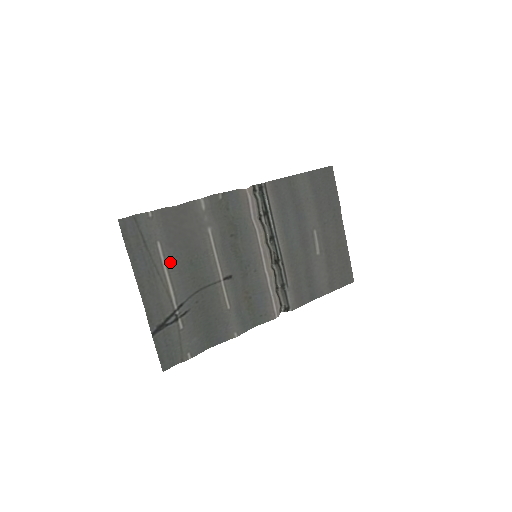
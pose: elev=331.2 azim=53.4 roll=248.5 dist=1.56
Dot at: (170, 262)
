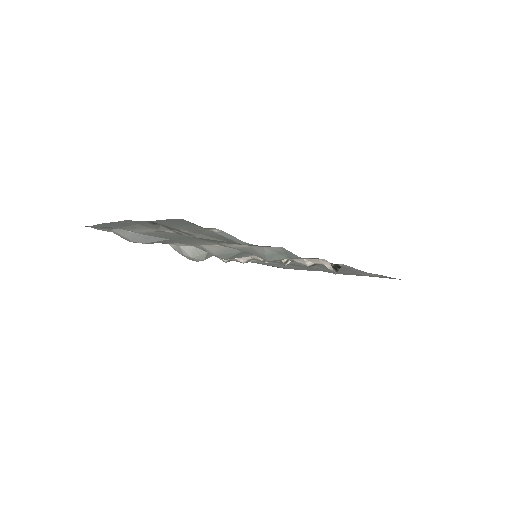
Dot at: (150, 234)
